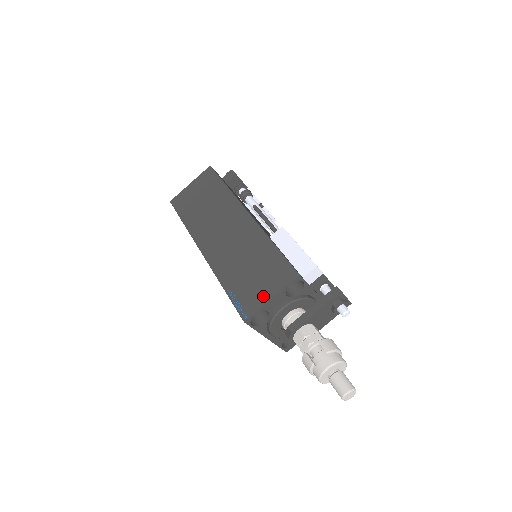
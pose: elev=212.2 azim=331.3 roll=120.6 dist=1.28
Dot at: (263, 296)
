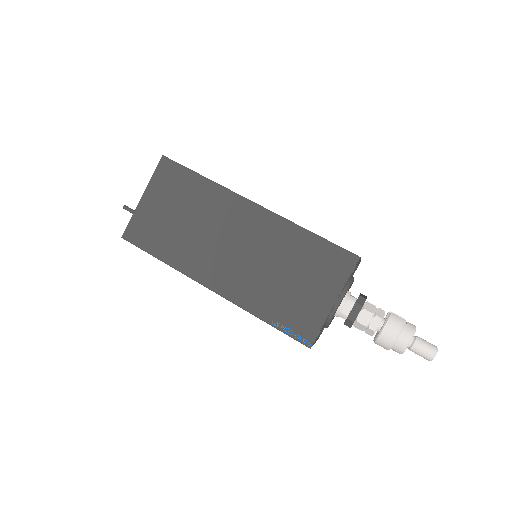
Dot at: occluded
